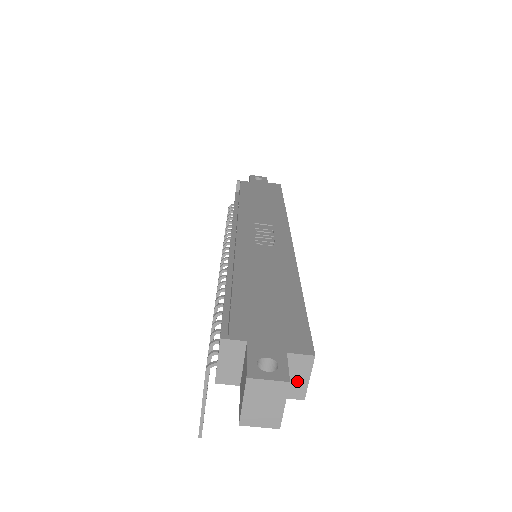
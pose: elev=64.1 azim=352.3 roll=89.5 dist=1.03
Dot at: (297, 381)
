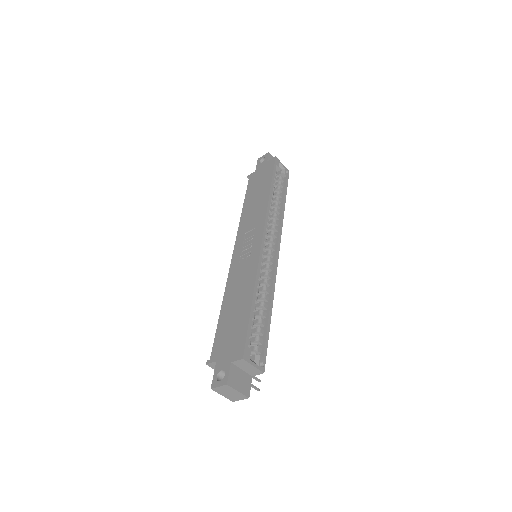
Dot at: (250, 369)
